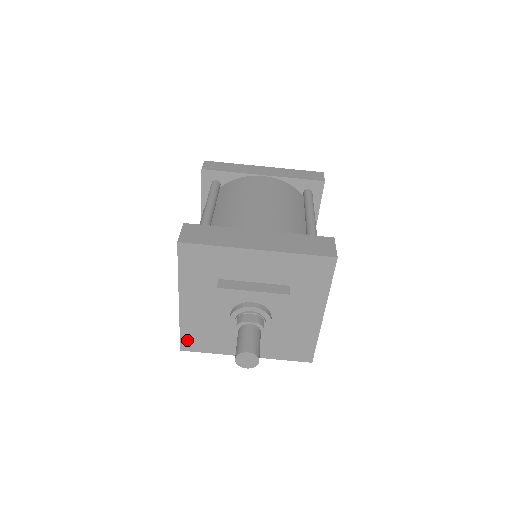
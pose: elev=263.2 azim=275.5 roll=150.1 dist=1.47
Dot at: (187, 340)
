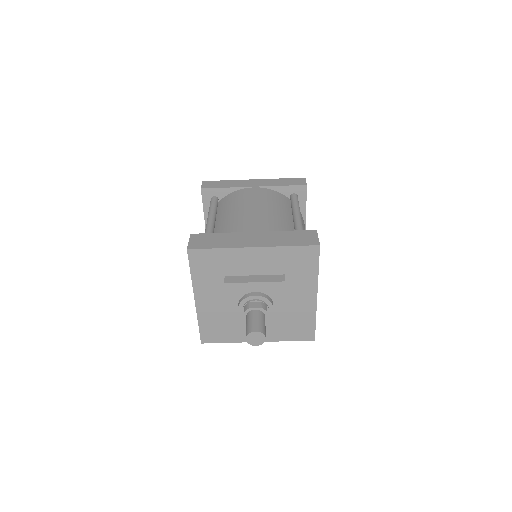
Dot at: (206, 333)
